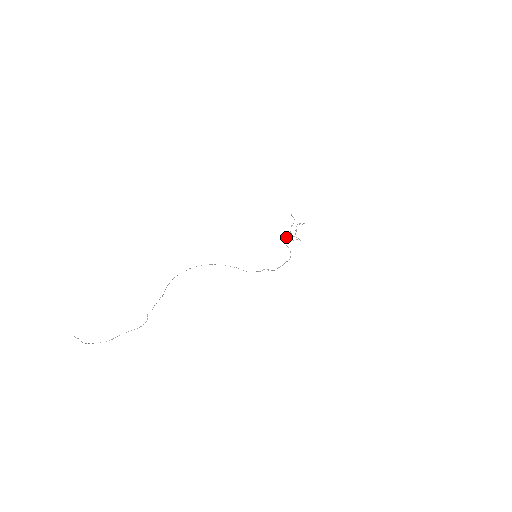
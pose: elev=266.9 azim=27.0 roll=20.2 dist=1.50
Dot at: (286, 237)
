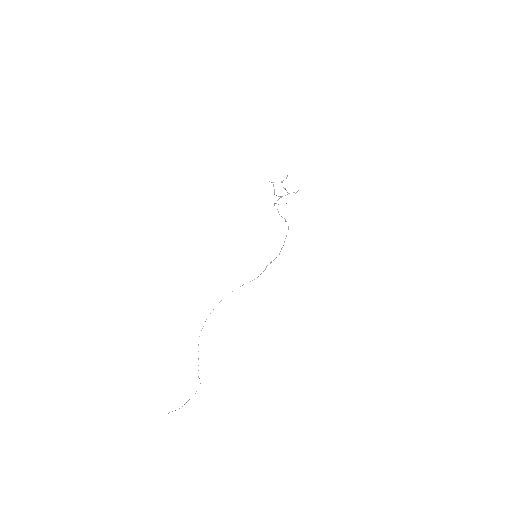
Dot at: occluded
